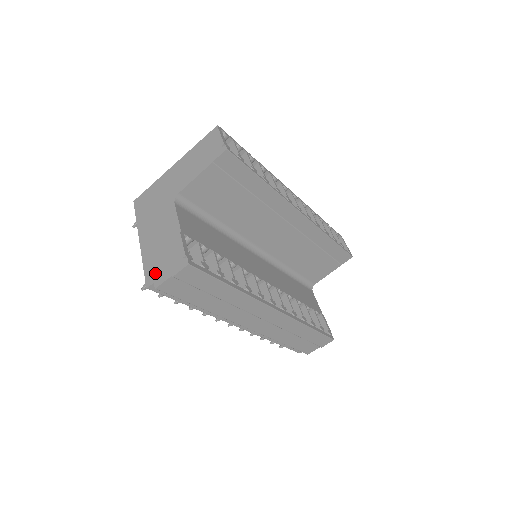
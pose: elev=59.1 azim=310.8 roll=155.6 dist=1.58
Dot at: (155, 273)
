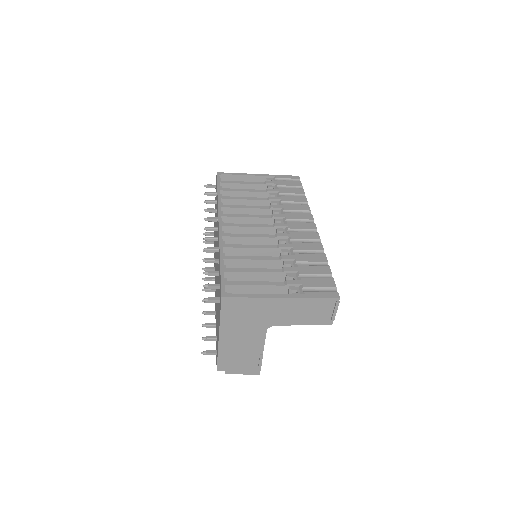
Dot at: (229, 366)
